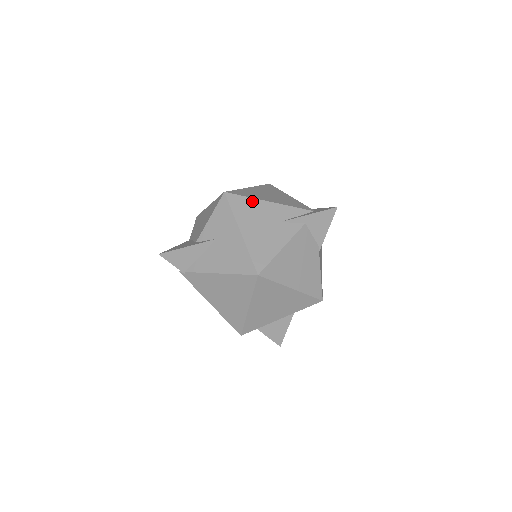
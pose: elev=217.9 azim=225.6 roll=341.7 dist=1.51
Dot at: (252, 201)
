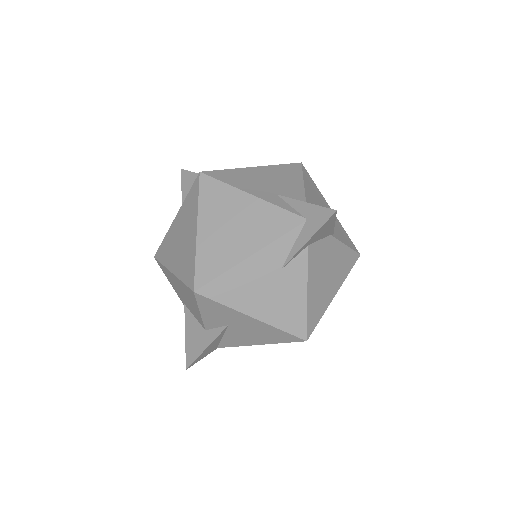
Dot at: (231, 274)
